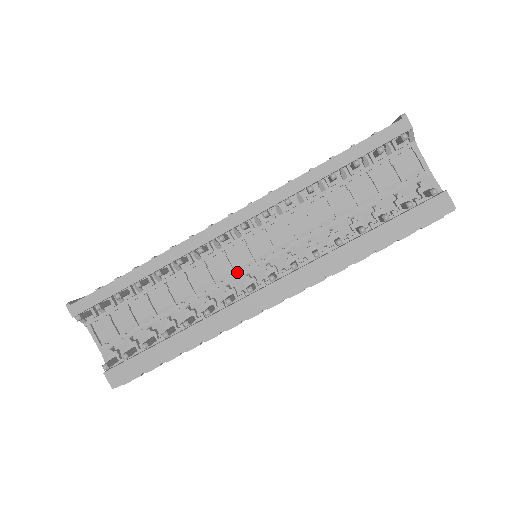
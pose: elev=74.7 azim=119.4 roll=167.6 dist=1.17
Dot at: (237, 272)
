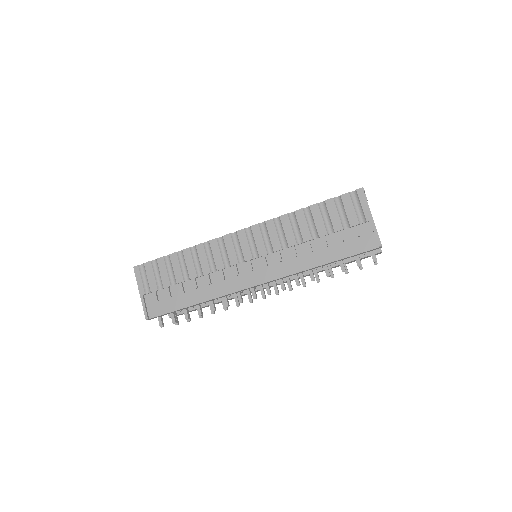
Dot at: occluded
